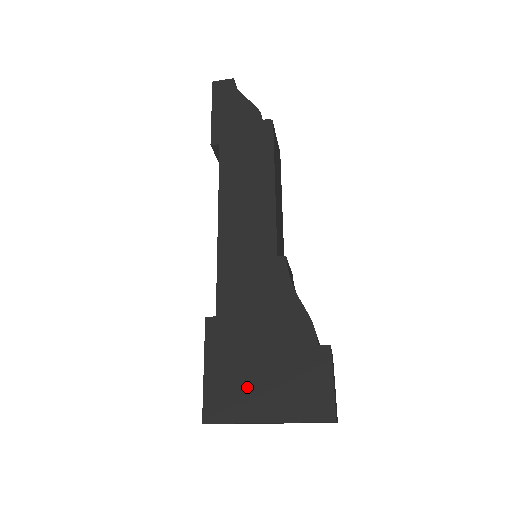
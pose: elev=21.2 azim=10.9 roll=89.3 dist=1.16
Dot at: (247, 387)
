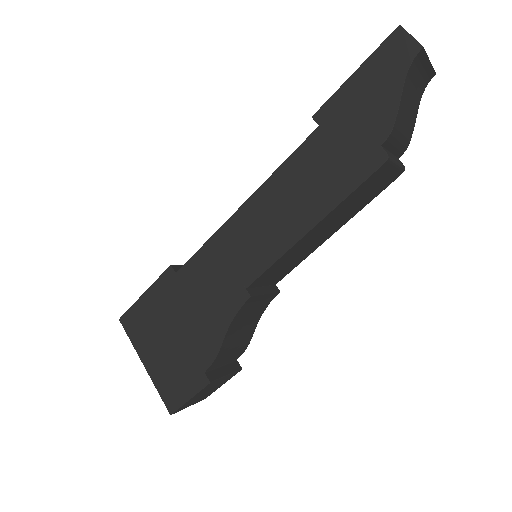
Dot at: (152, 335)
